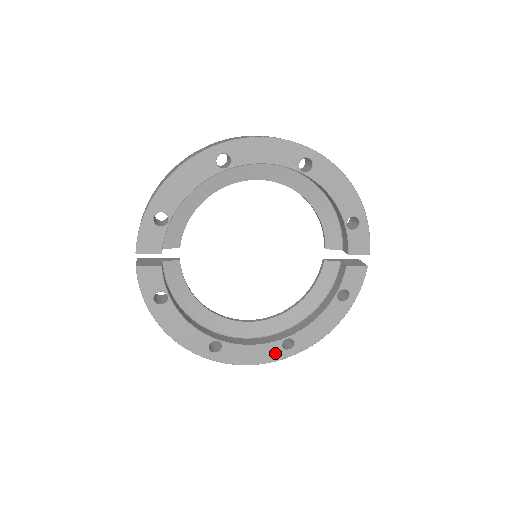
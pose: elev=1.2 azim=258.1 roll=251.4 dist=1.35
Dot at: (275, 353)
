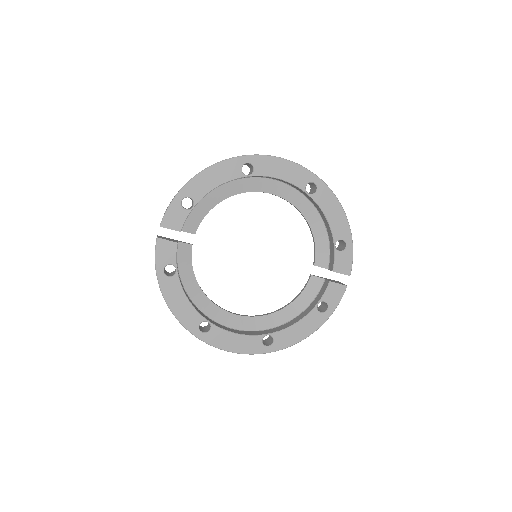
Dot at: (255, 346)
